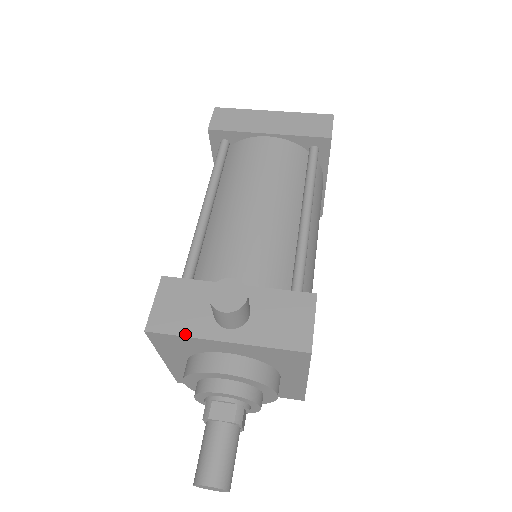
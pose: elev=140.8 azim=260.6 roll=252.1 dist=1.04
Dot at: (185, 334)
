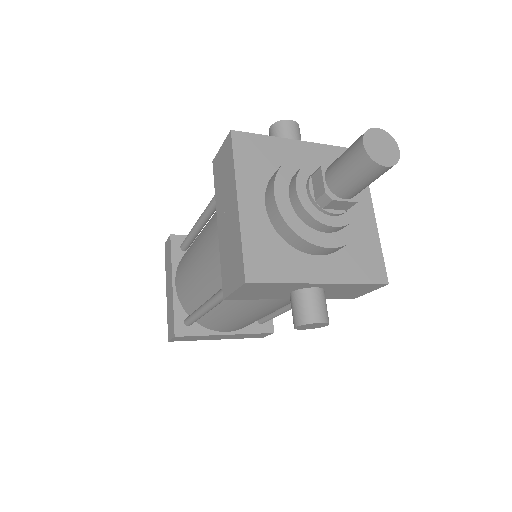
Dot at: (266, 136)
